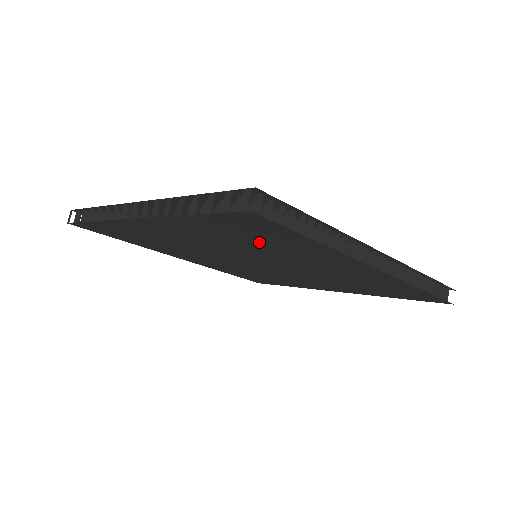
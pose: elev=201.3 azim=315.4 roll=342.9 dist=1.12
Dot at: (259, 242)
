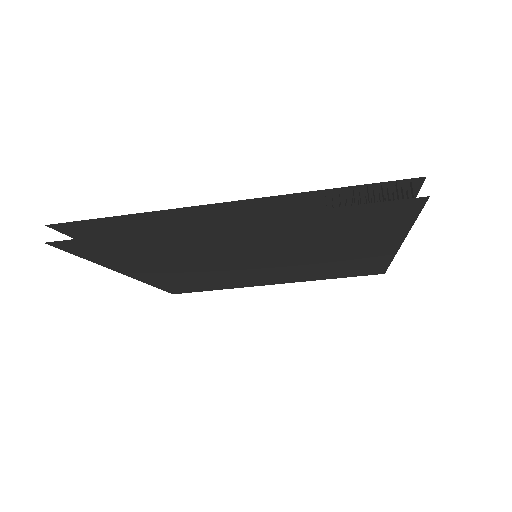
Dot at: (154, 251)
